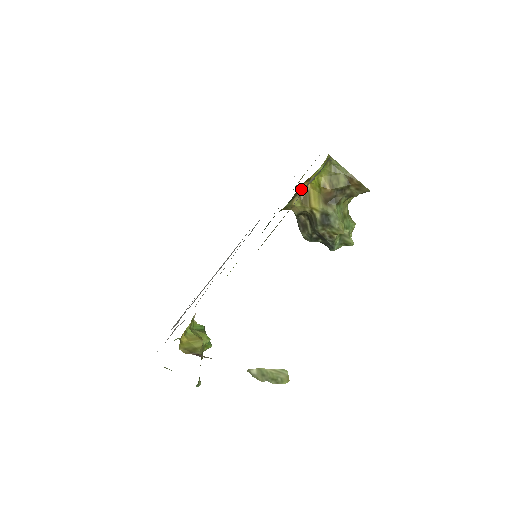
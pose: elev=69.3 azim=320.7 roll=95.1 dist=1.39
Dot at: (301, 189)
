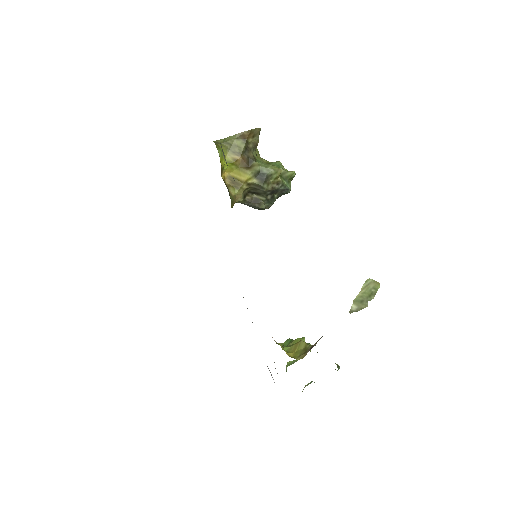
Dot at: (225, 181)
